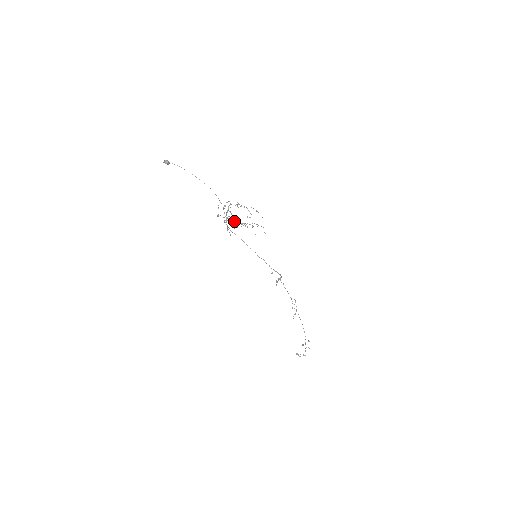
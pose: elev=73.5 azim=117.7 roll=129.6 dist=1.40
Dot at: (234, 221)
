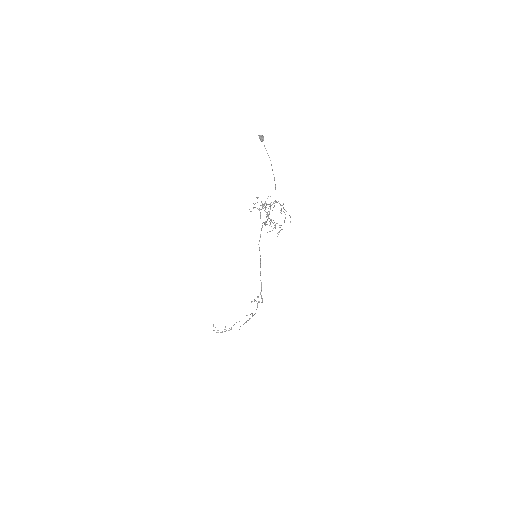
Dot at: occluded
